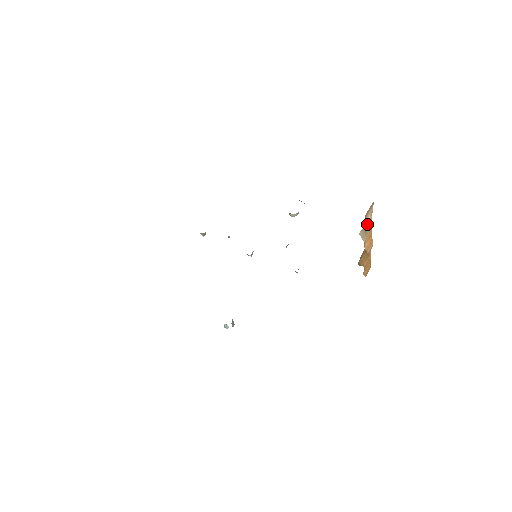
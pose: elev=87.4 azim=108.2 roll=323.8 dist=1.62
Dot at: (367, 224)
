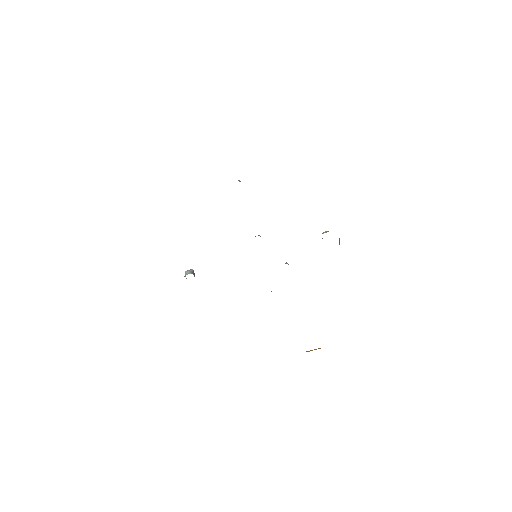
Dot at: occluded
